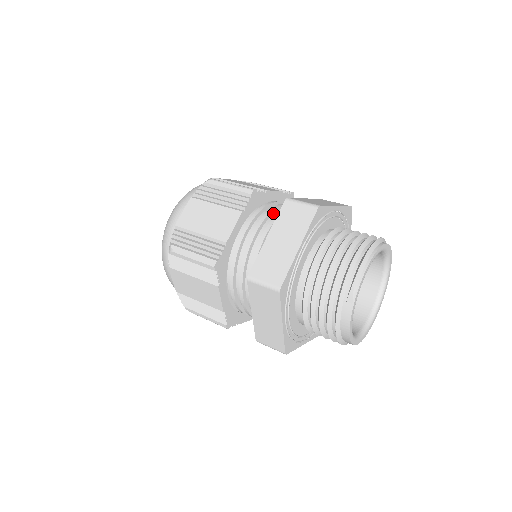
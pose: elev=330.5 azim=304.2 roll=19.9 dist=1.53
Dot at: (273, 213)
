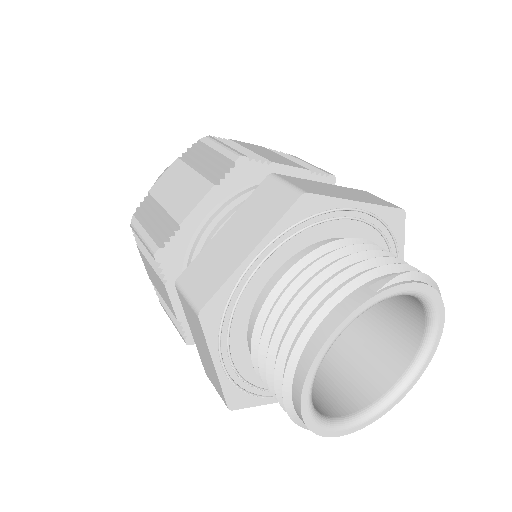
Dot at: occluded
